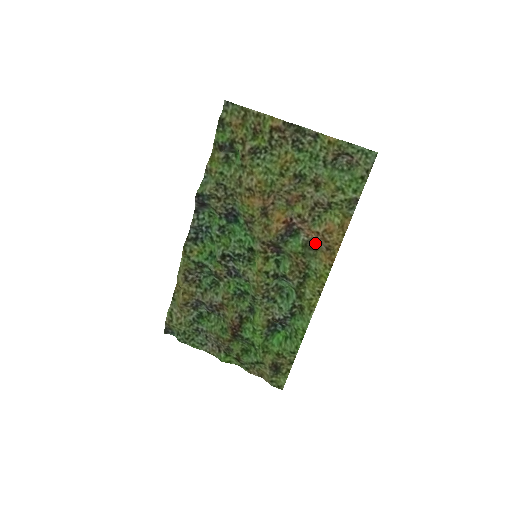
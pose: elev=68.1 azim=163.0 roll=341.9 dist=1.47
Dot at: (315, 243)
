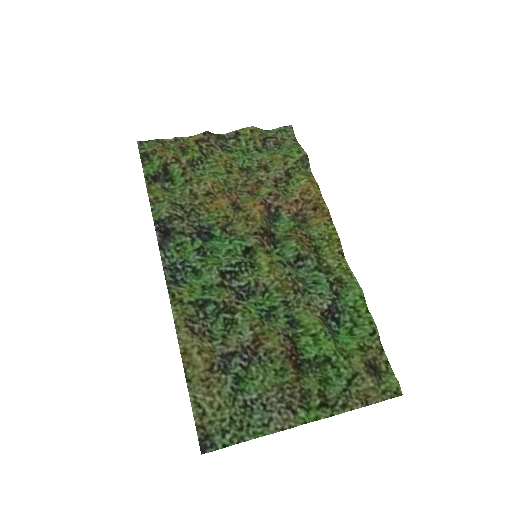
Dot at: (299, 217)
